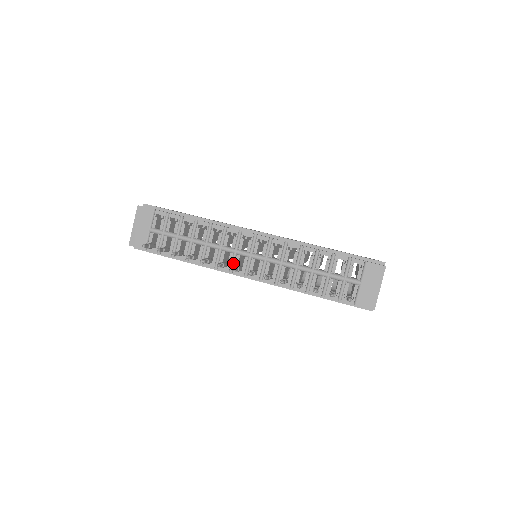
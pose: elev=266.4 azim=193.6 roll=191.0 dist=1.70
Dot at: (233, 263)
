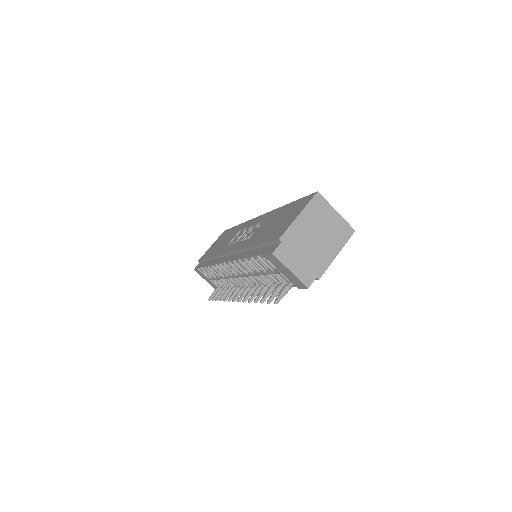
Dot at: (240, 284)
